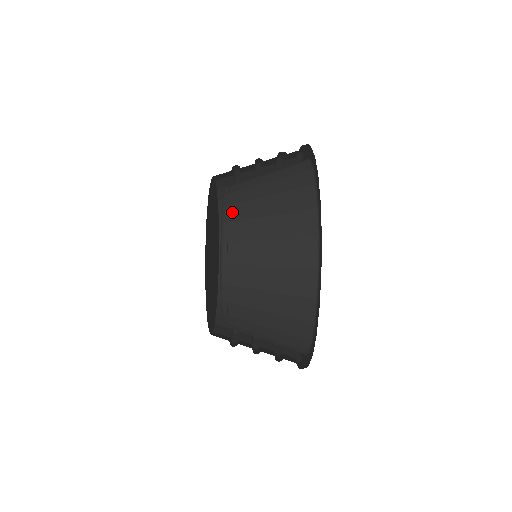
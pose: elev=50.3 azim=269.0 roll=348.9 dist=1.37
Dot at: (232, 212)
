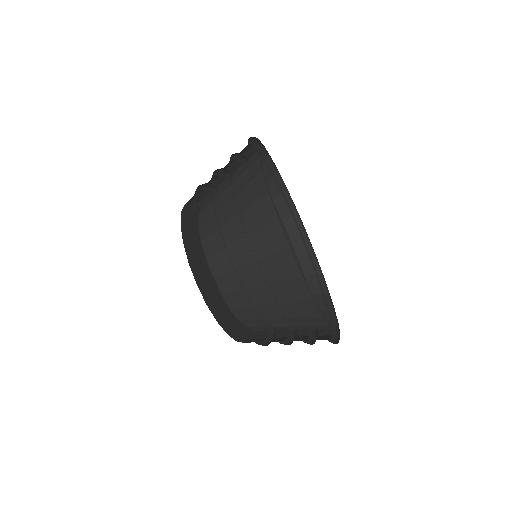
Dot at: (209, 245)
